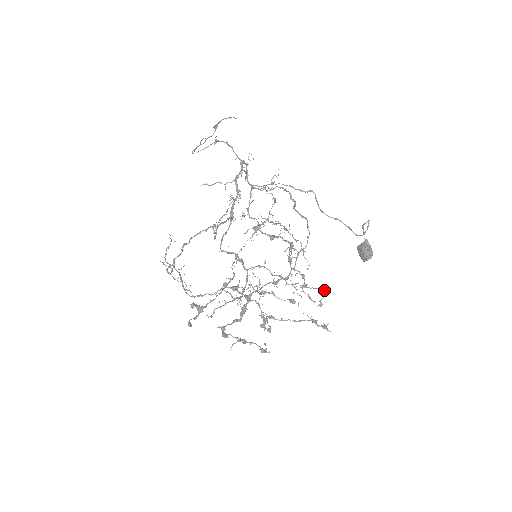
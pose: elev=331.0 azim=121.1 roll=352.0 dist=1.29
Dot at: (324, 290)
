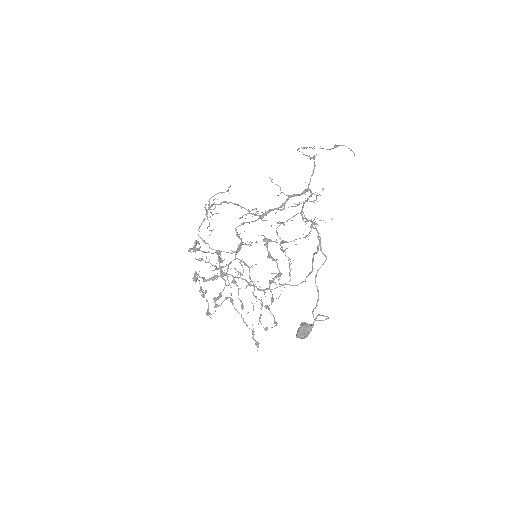
Dot at: occluded
